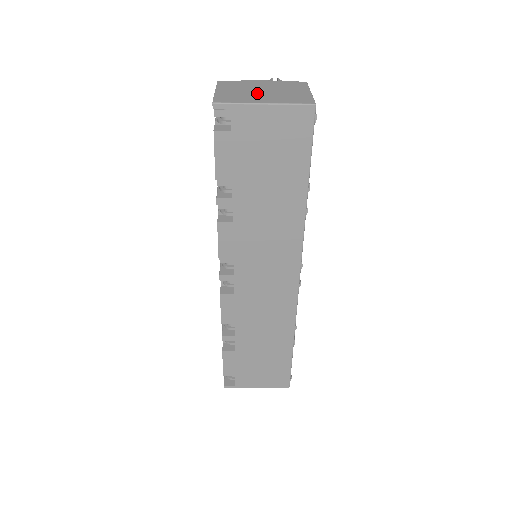
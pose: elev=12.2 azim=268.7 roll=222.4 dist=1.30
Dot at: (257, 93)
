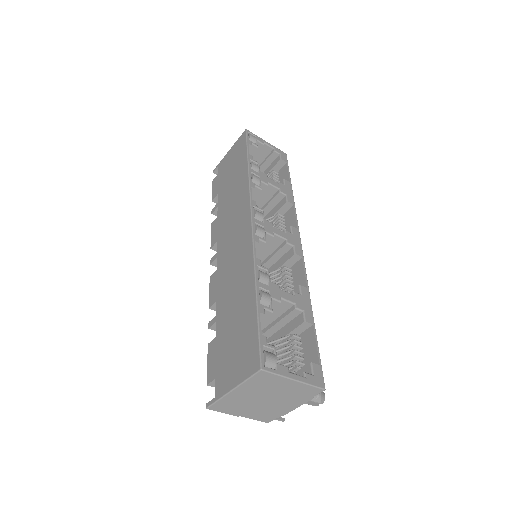
Dot at: occluded
